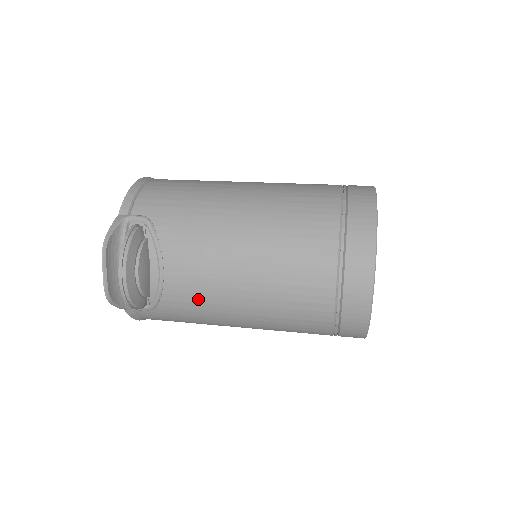
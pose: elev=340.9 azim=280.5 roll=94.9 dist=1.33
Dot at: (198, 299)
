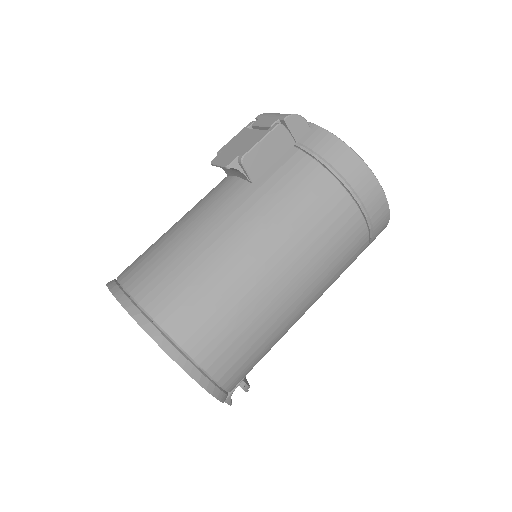
Dot at: occluded
